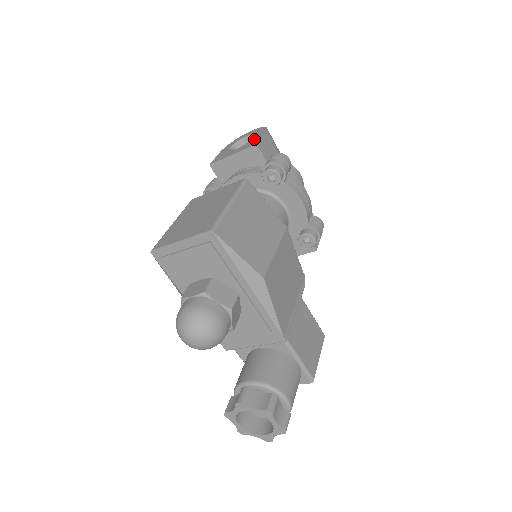
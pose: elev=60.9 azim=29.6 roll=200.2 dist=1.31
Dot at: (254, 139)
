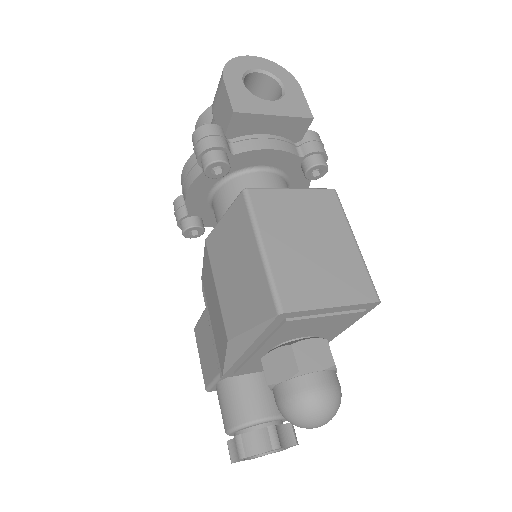
Dot at: (294, 97)
